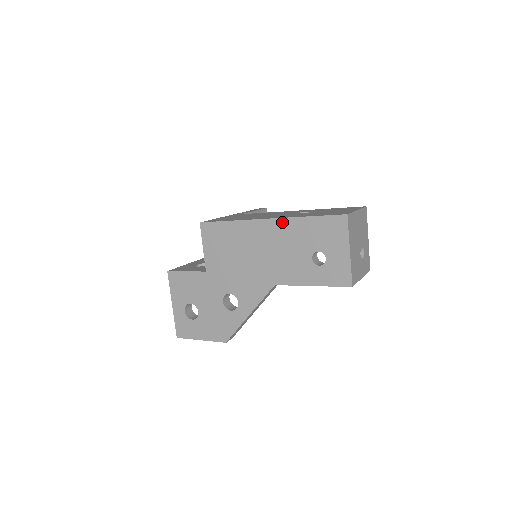
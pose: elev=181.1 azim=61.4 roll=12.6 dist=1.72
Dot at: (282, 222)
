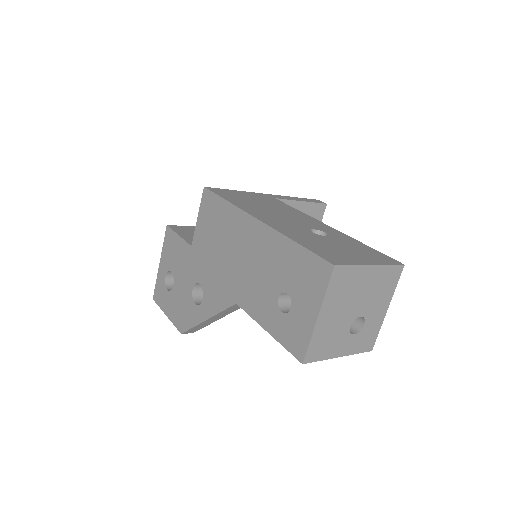
Dot at: (268, 232)
